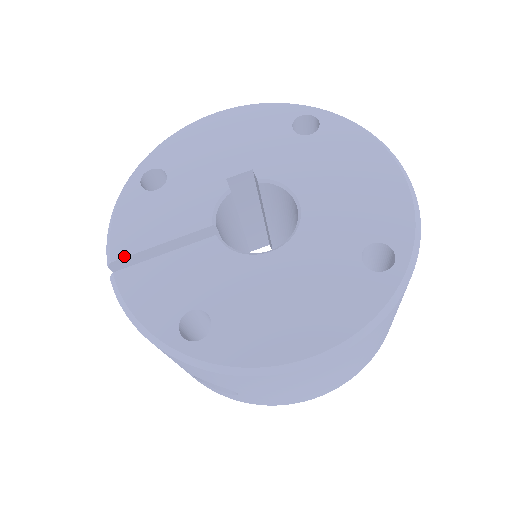
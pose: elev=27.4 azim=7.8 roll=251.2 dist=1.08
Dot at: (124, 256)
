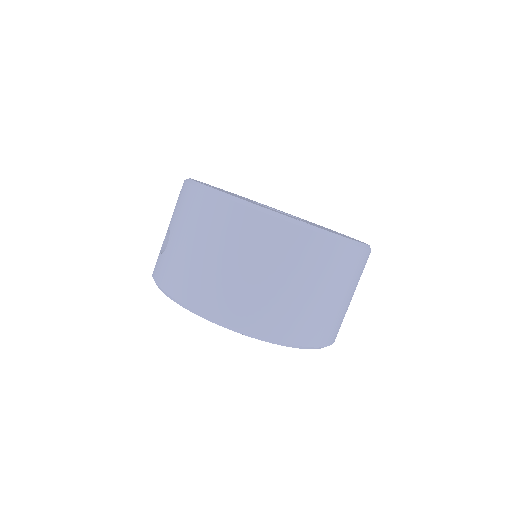
Dot at: (219, 188)
